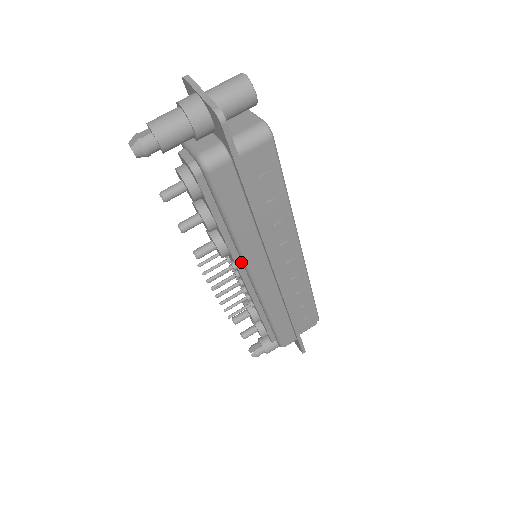
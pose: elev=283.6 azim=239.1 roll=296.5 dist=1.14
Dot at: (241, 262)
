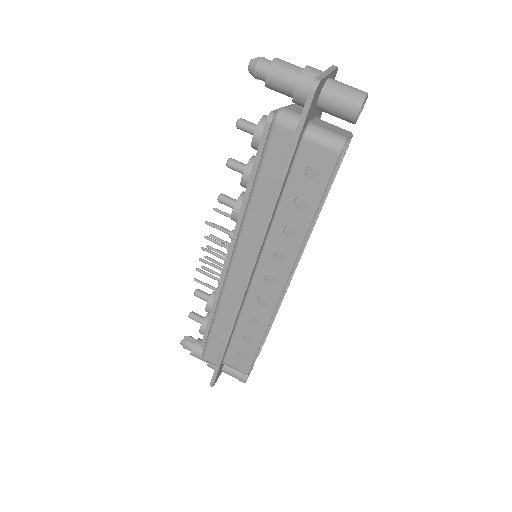
Dot at: occluded
